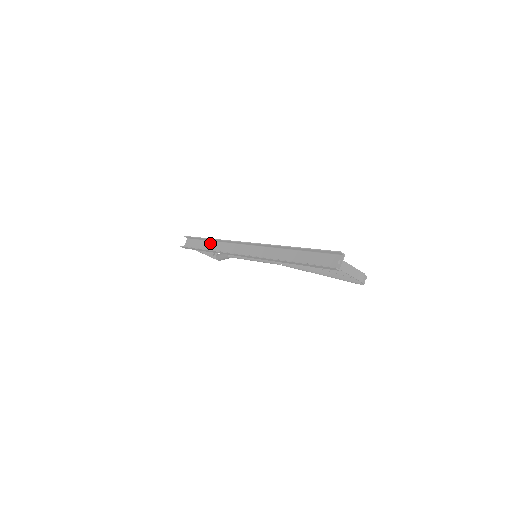
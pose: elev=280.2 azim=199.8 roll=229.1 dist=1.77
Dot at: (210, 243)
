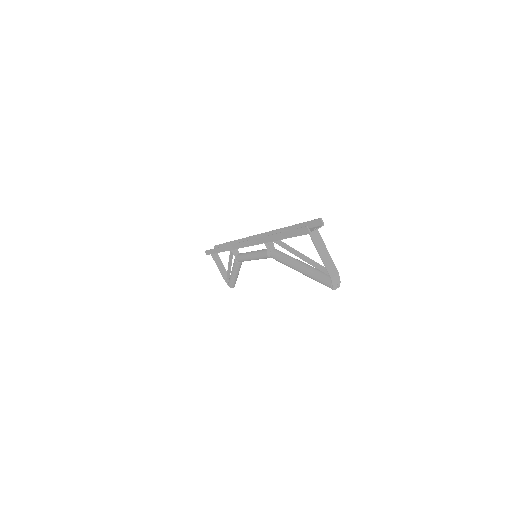
Dot at: occluded
